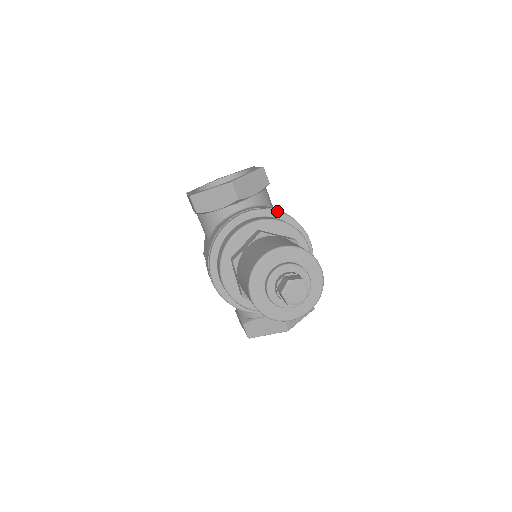
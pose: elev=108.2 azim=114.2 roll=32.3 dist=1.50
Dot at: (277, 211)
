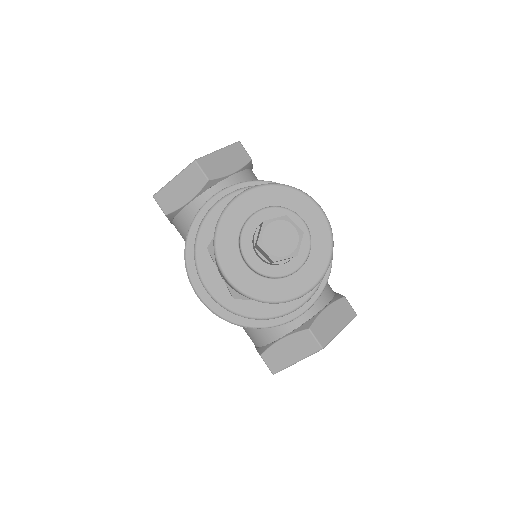
Dot at: (262, 181)
